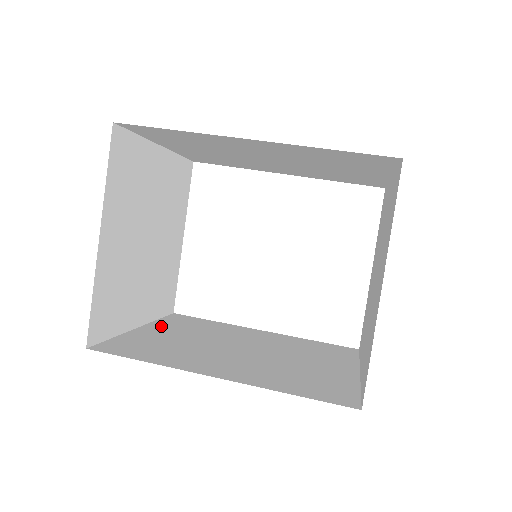
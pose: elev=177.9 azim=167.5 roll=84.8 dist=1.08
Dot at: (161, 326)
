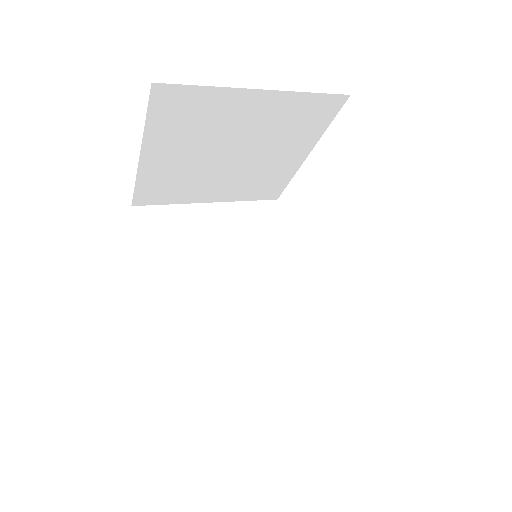
Dot at: (228, 213)
